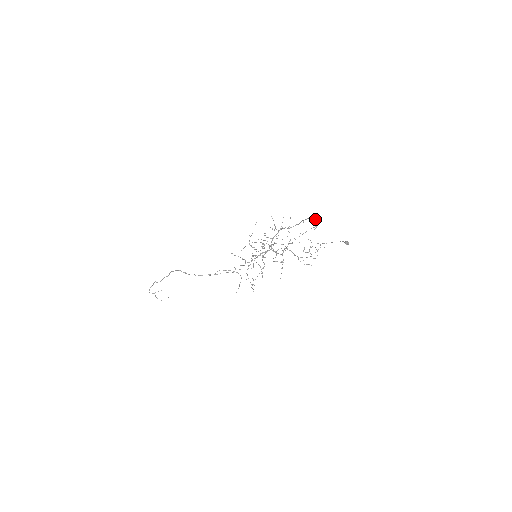
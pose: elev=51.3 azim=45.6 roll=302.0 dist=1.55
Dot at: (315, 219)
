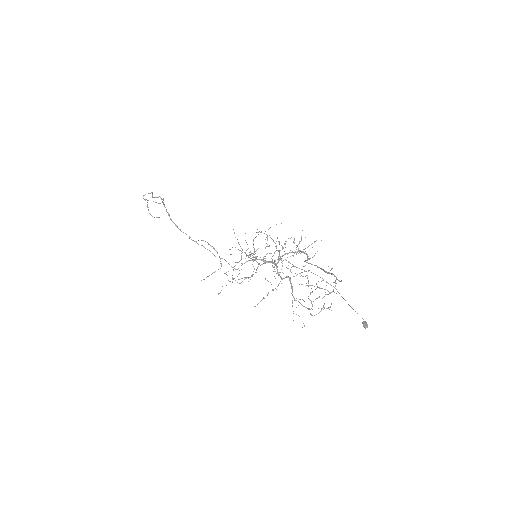
Dot at: occluded
